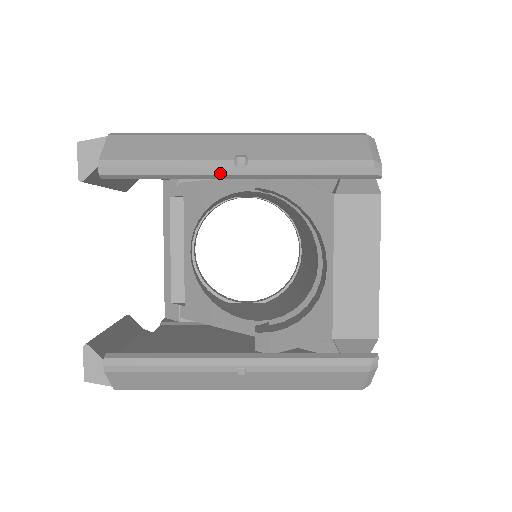
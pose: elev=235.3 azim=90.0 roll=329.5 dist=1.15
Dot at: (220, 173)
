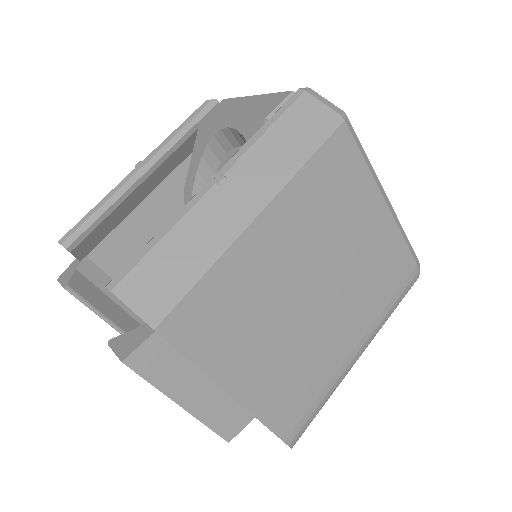
Dot at: (130, 177)
